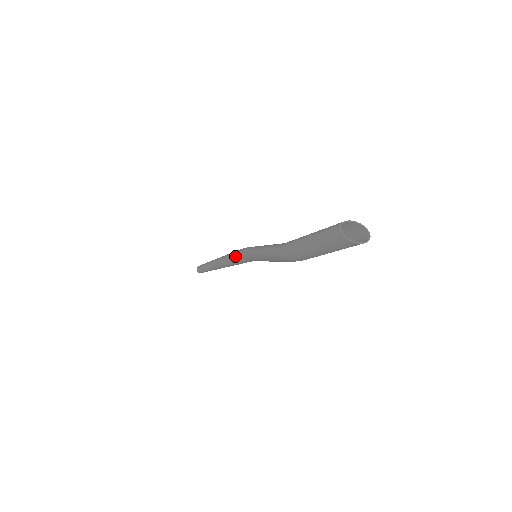
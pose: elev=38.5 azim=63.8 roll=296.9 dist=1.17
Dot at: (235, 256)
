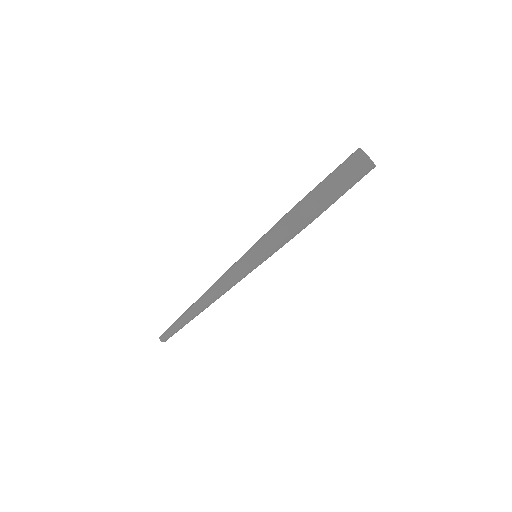
Dot at: (232, 267)
